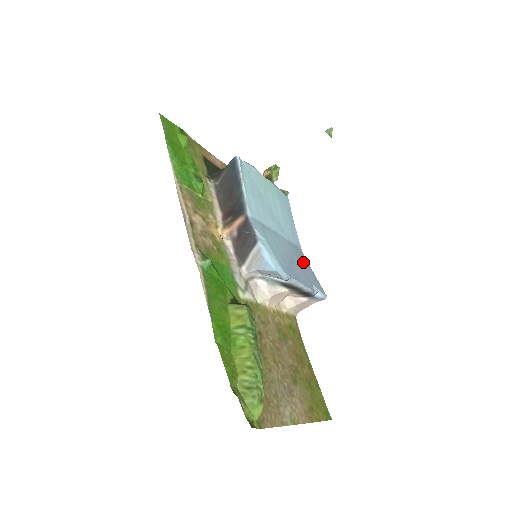
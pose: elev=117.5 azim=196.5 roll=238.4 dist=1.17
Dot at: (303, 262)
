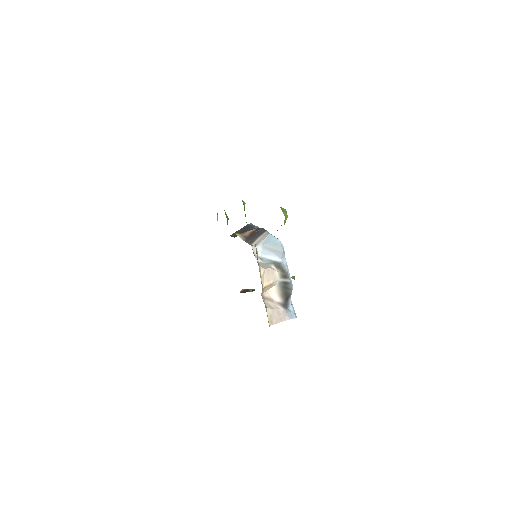
Dot at: occluded
